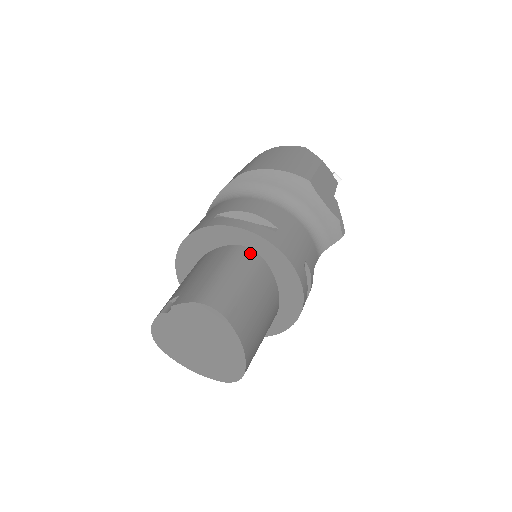
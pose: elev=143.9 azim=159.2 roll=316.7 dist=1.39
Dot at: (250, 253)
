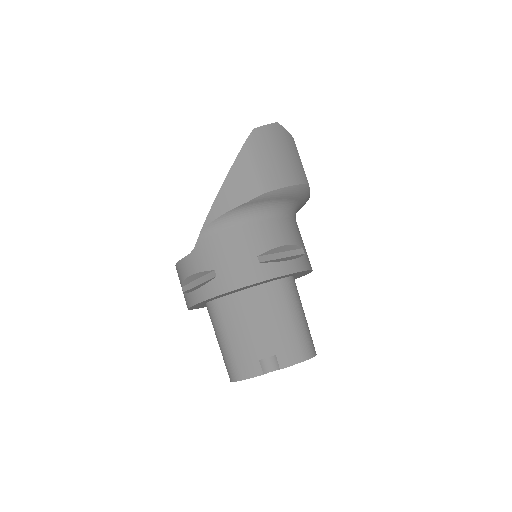
Dot at: (293, 282)
